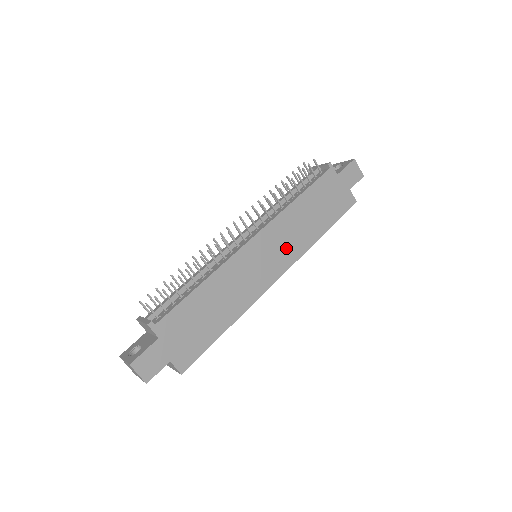
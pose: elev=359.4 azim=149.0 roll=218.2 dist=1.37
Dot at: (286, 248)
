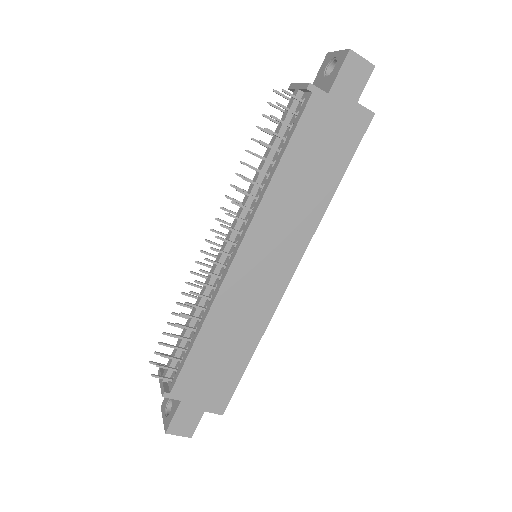
Dot at: (287, 238)
